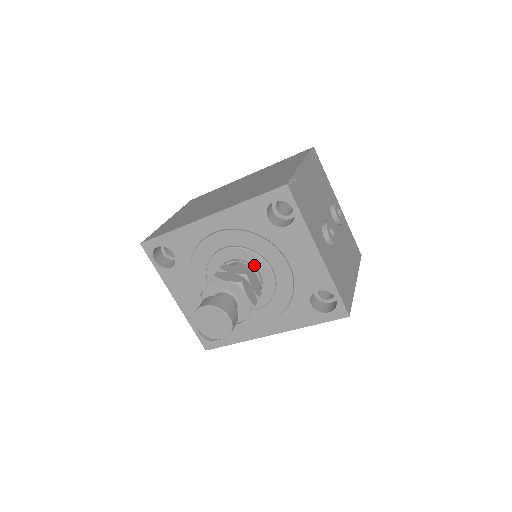
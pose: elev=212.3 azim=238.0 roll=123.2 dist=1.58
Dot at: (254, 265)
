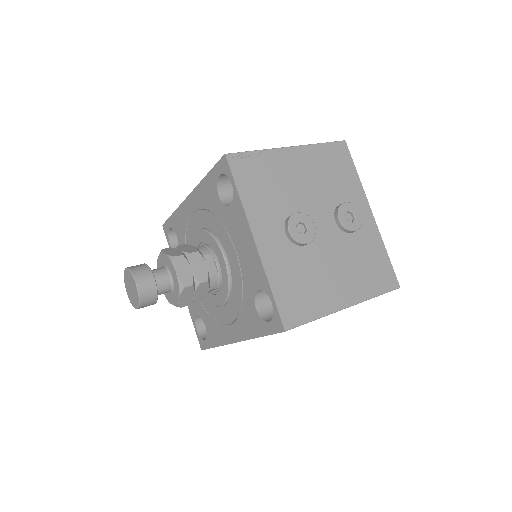
Dot at: (215, 251)
